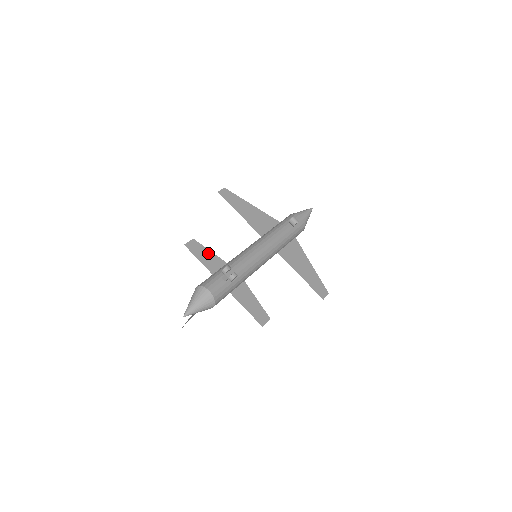
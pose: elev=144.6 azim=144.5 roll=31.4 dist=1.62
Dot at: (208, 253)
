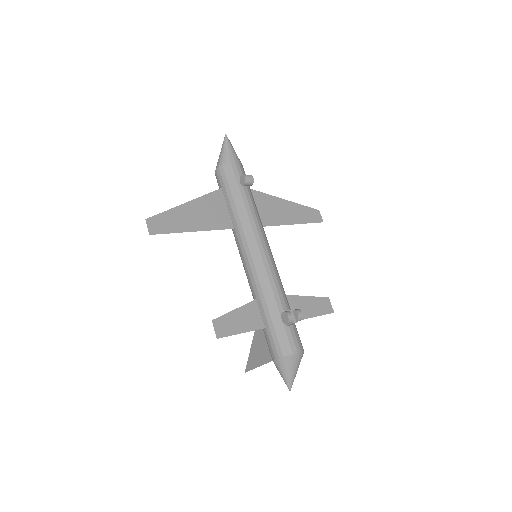
Dot at: (237, 314)
